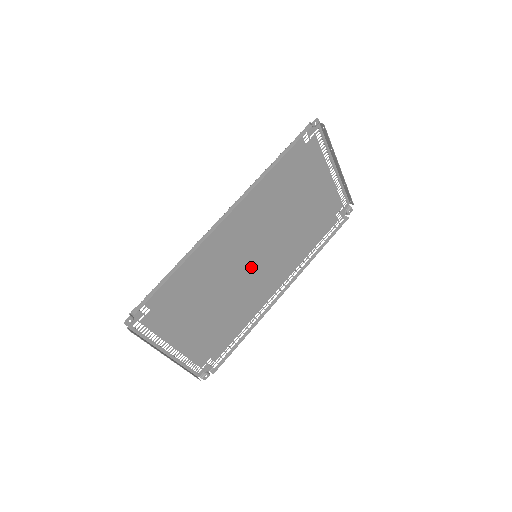
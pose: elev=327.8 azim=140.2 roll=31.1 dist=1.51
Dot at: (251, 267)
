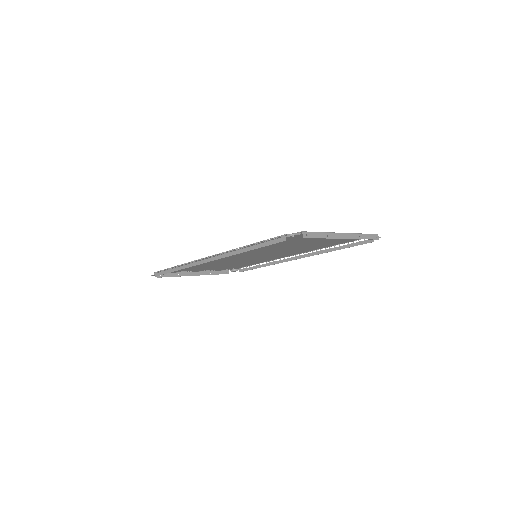
Dot at: (254, 257)
